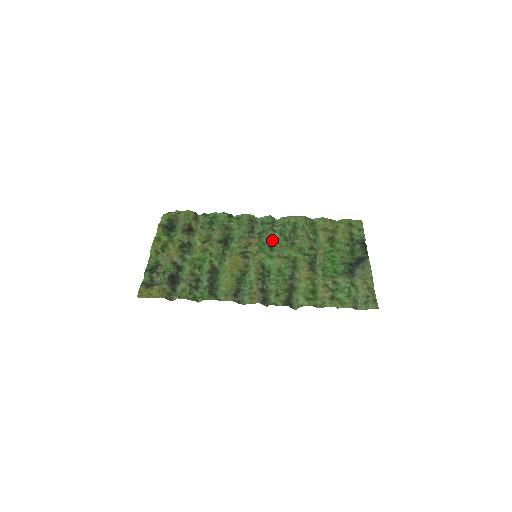
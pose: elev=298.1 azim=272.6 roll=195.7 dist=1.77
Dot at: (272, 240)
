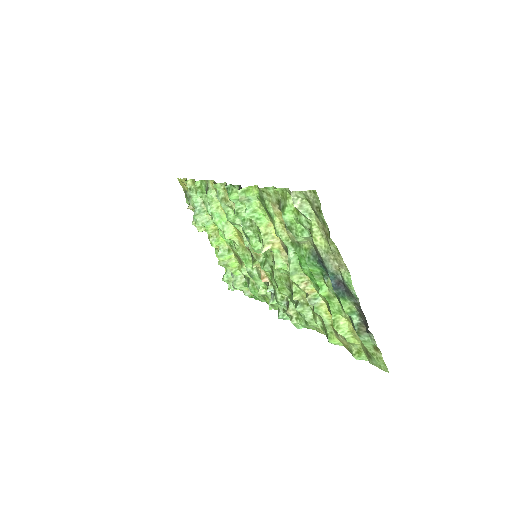
Dot at: (278, 289)
